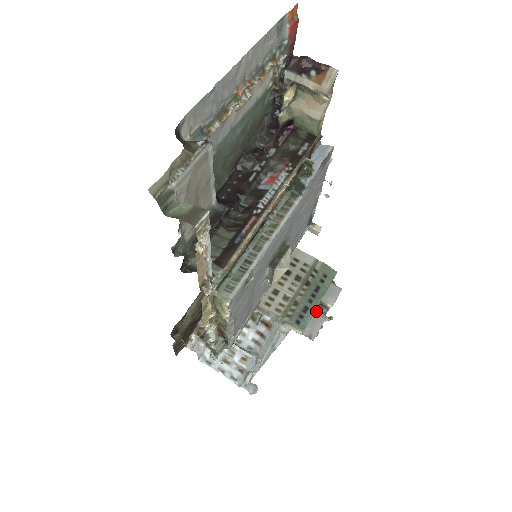
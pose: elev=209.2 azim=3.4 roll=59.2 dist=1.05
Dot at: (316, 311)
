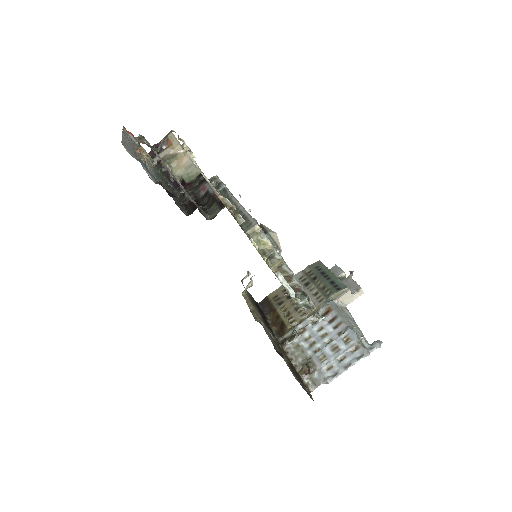
Dot at: occluded
